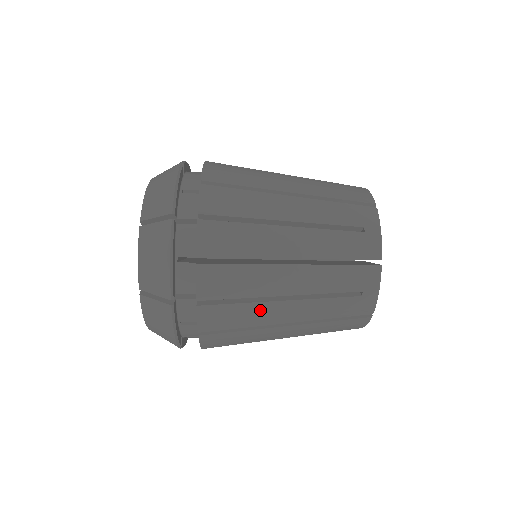
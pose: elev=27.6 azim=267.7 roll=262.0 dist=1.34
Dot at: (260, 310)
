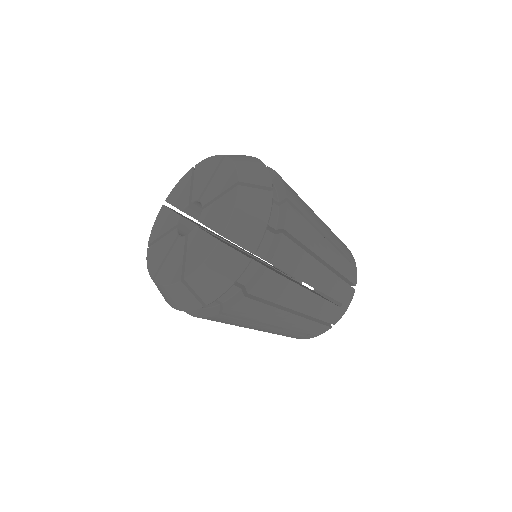
Dot at: (314, 234)
